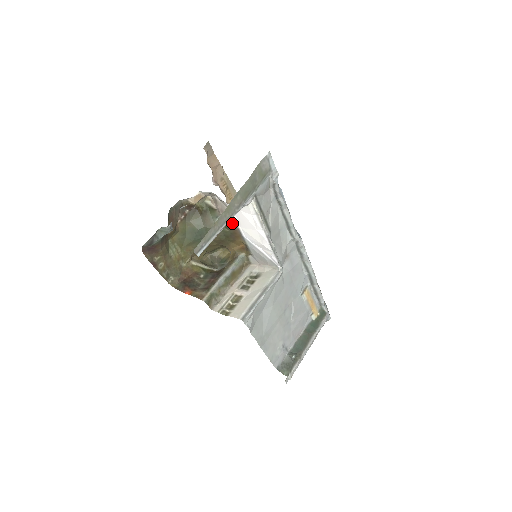
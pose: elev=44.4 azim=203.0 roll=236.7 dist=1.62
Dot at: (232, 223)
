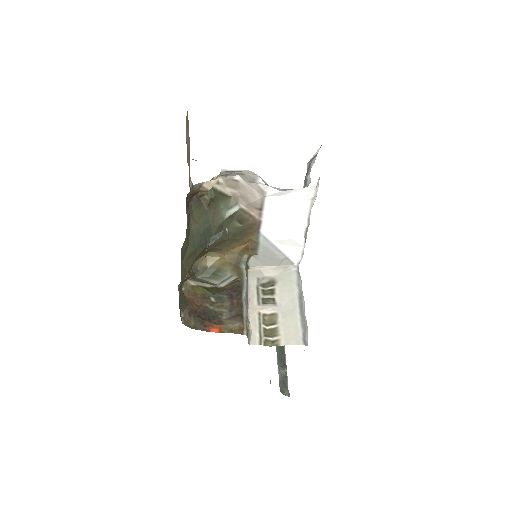
Dot at: (253, 214)
